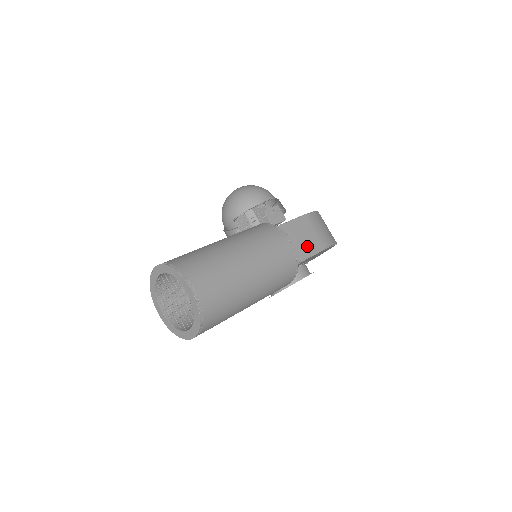
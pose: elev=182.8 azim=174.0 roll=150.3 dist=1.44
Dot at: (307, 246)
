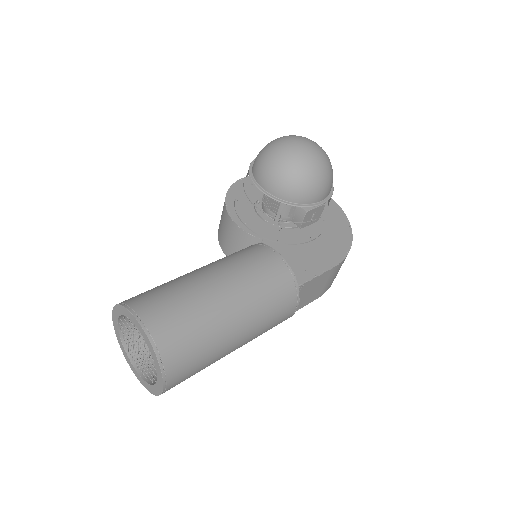
Dot at: (307, 299)
